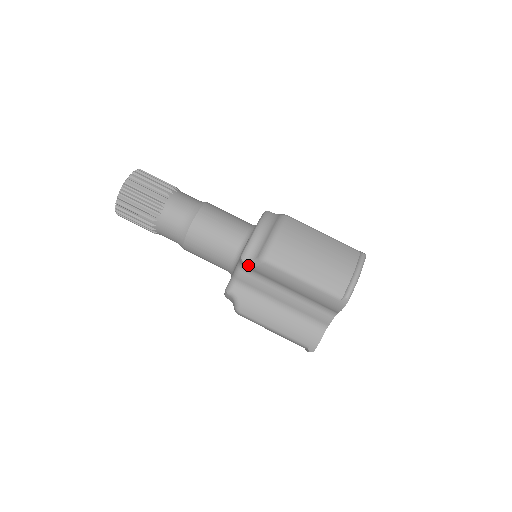
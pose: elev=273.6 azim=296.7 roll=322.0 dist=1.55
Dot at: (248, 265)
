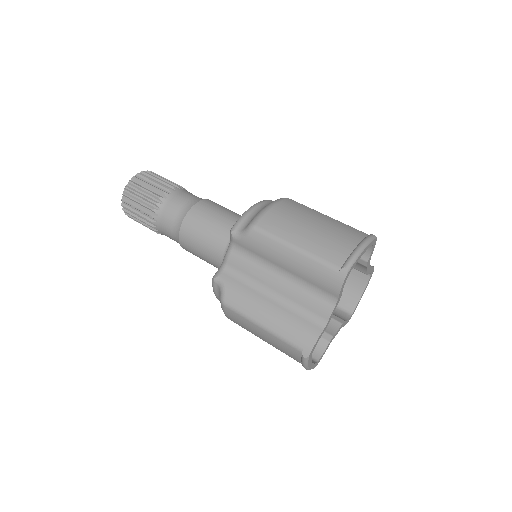
Dot at: (237, 238)
